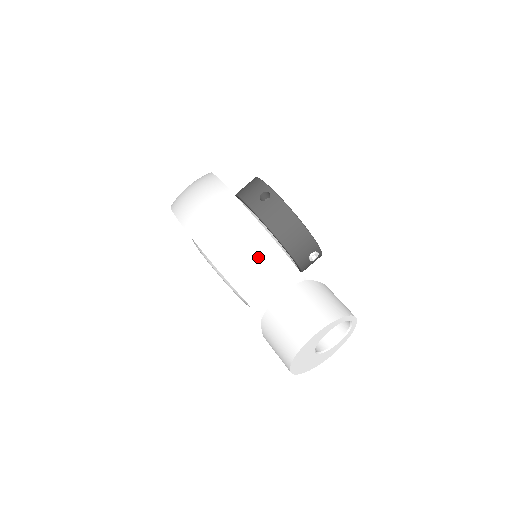
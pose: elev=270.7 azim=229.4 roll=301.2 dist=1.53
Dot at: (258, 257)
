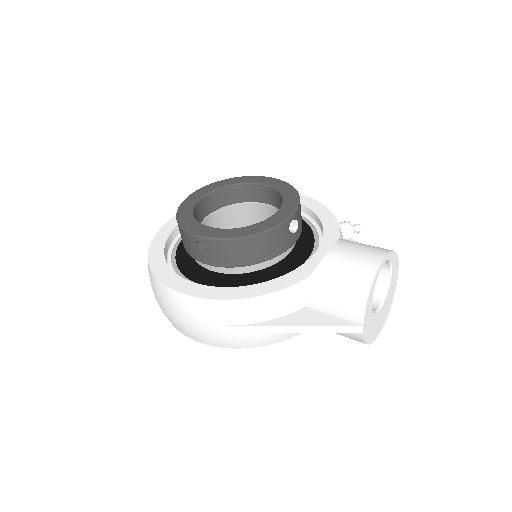
Dot at: (255, 320)
